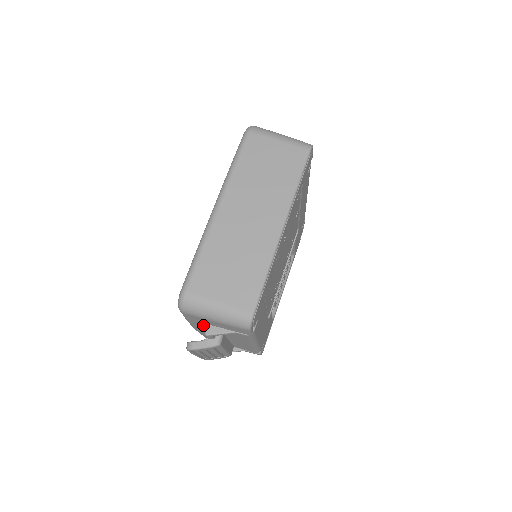
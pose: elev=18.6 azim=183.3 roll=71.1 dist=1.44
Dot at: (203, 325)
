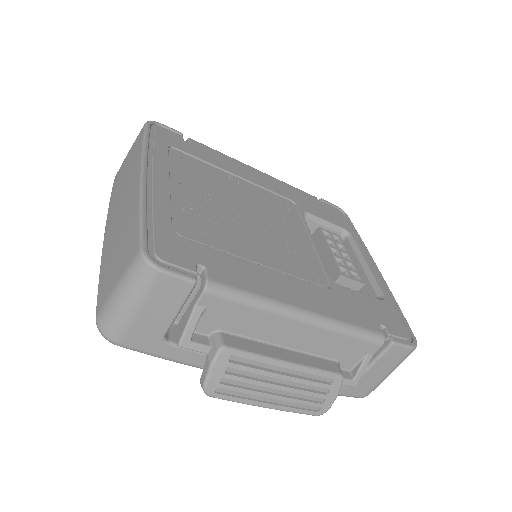
Dot at: occluded
